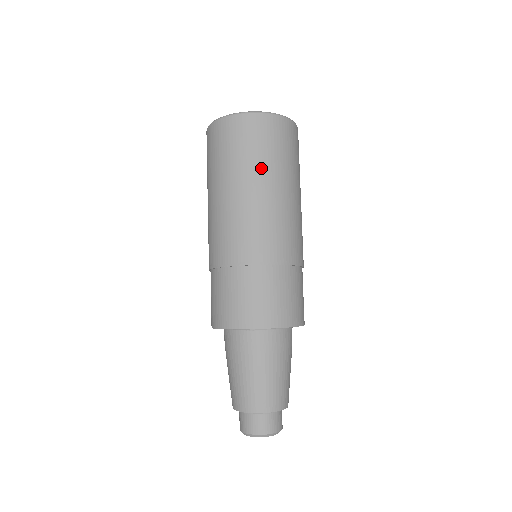
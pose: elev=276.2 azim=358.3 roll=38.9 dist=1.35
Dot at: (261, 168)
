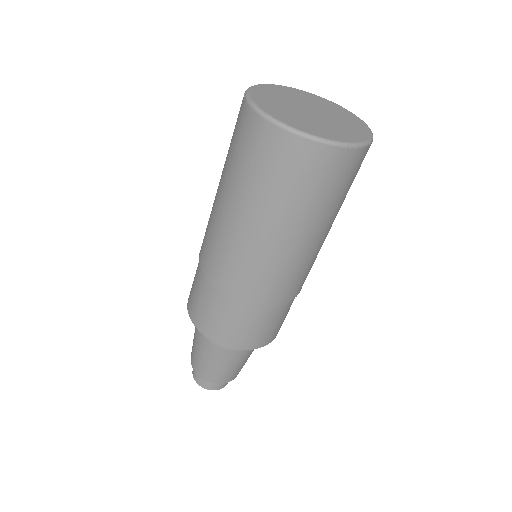
Dot at: (277, 209)
